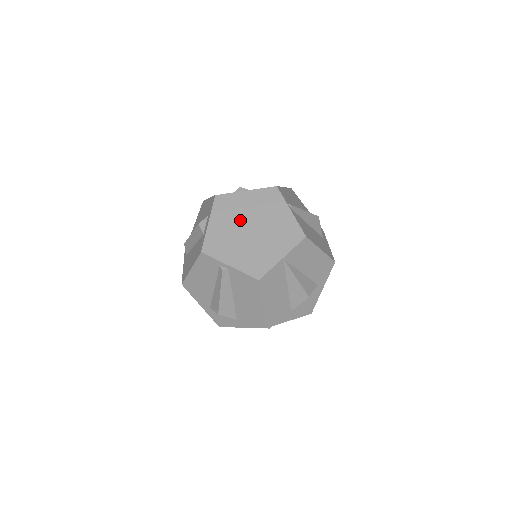
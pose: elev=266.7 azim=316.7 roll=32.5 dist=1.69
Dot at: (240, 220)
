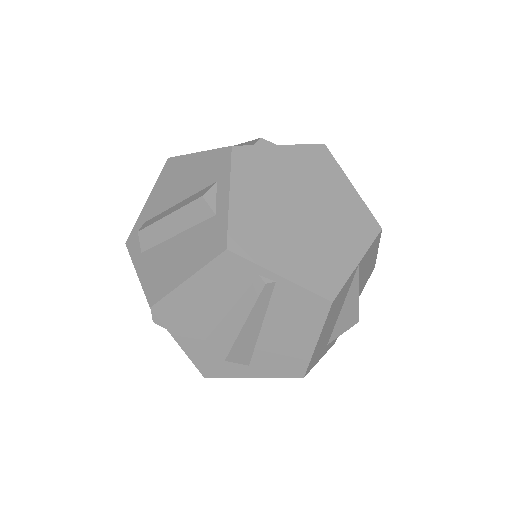
Dot at: (282, 194)
